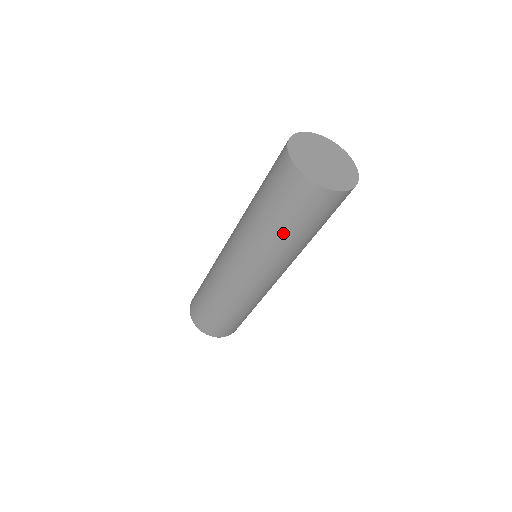
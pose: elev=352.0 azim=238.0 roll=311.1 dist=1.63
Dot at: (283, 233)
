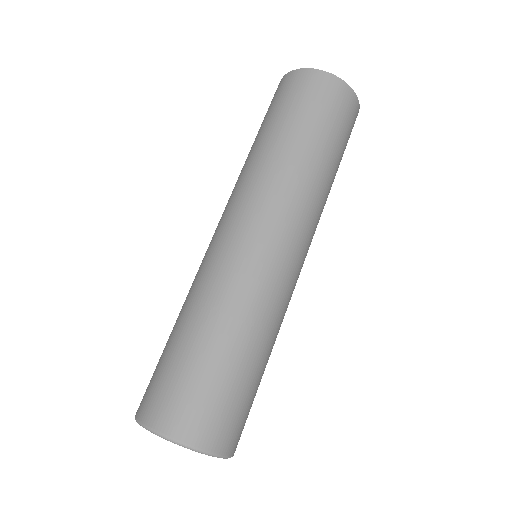
Dot at: (326, 158)
